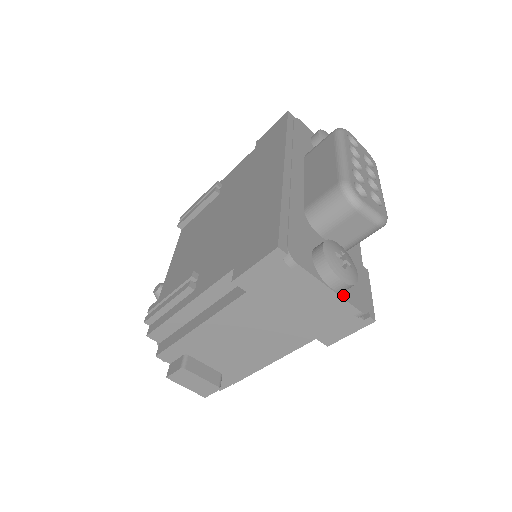
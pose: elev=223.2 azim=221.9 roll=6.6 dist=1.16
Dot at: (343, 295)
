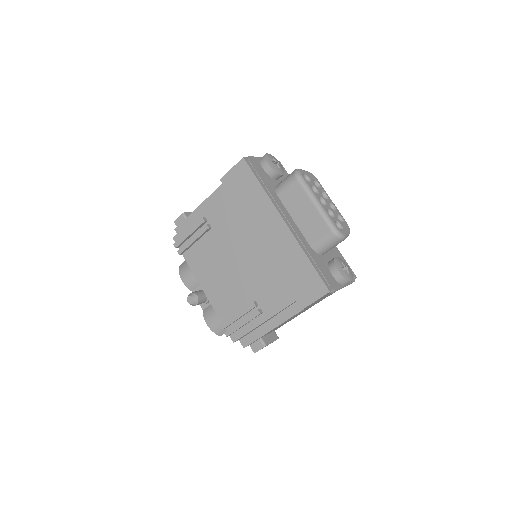
Dot at: occluded
